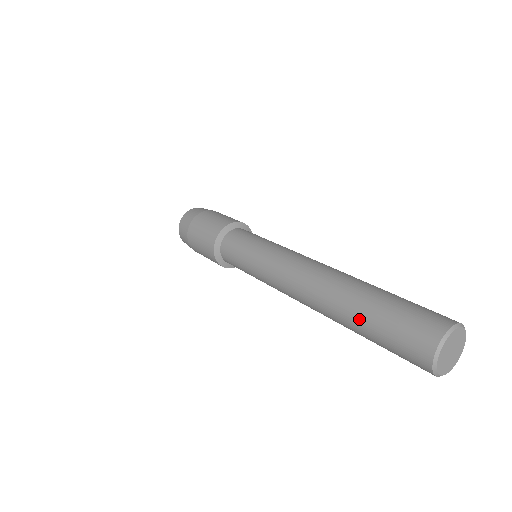
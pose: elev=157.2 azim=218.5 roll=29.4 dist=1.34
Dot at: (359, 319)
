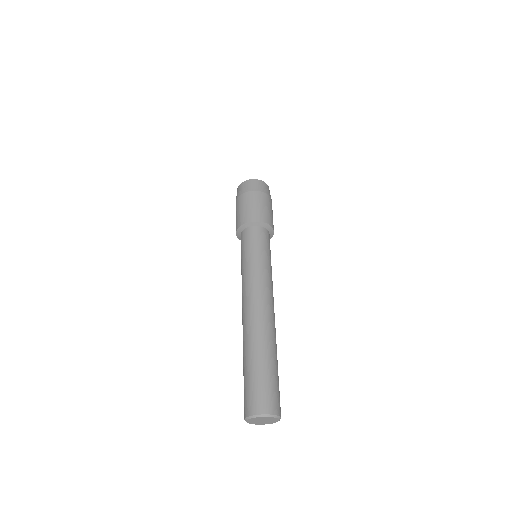
Dot at: occluded
